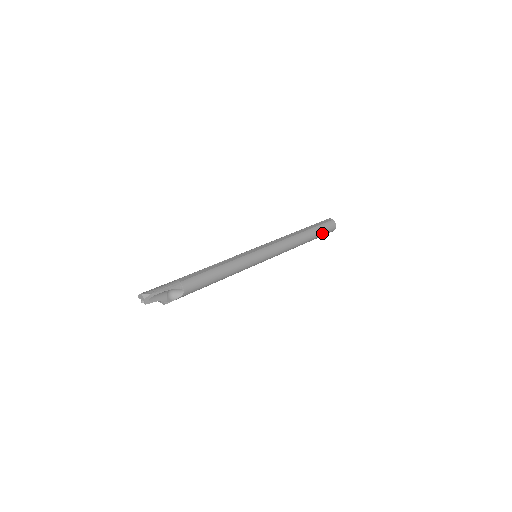
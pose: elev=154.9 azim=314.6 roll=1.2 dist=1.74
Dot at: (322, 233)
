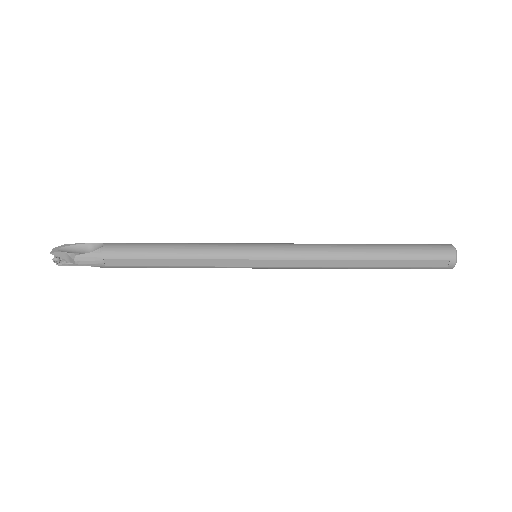
Dot at: (413, 248)
